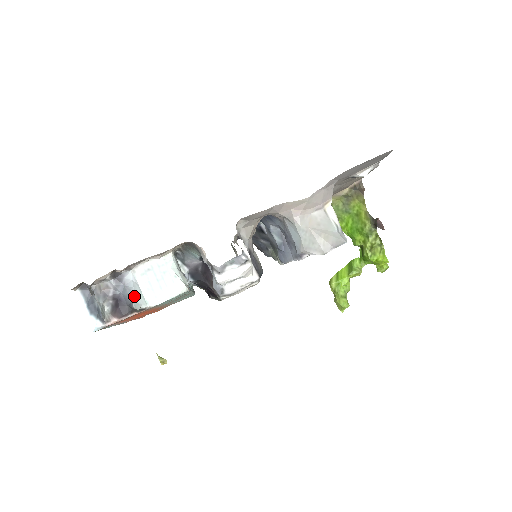
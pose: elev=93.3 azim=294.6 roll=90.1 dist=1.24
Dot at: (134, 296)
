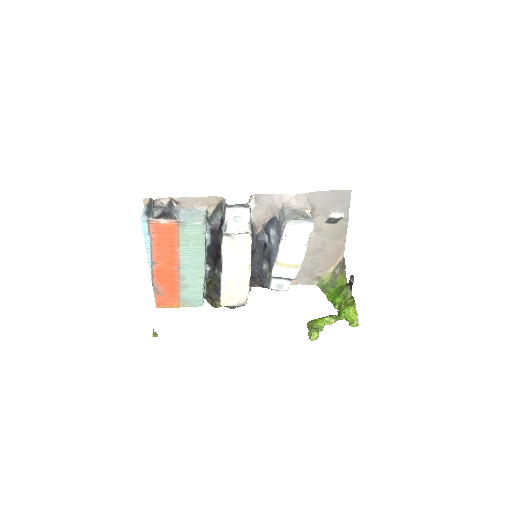
Dot at: (174, 211)
